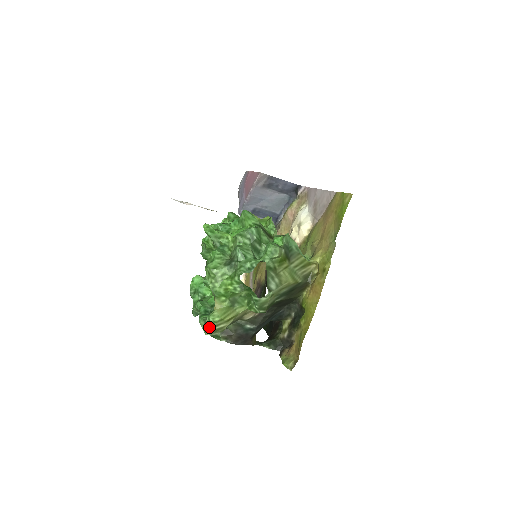
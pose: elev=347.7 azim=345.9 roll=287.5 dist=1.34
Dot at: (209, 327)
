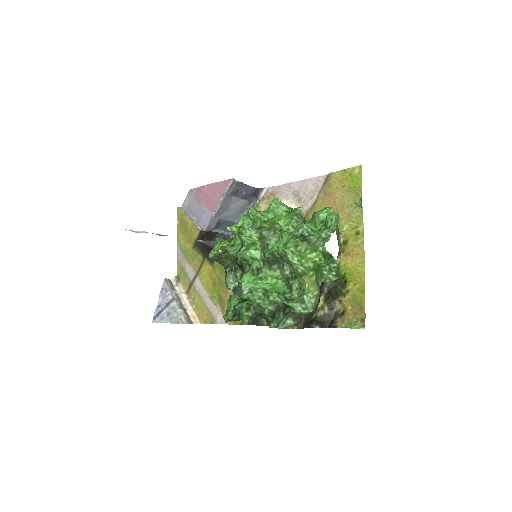
Dot at: (311, 303)
